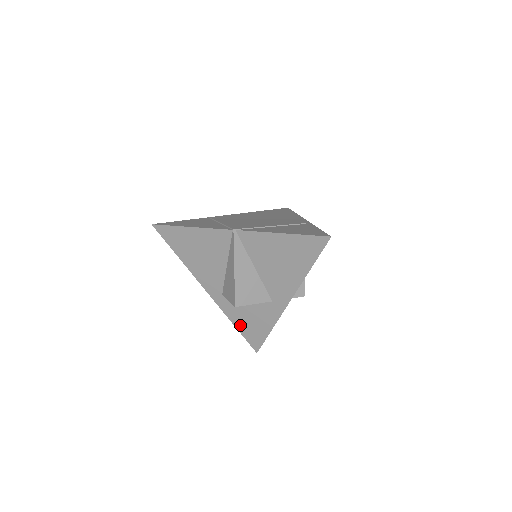
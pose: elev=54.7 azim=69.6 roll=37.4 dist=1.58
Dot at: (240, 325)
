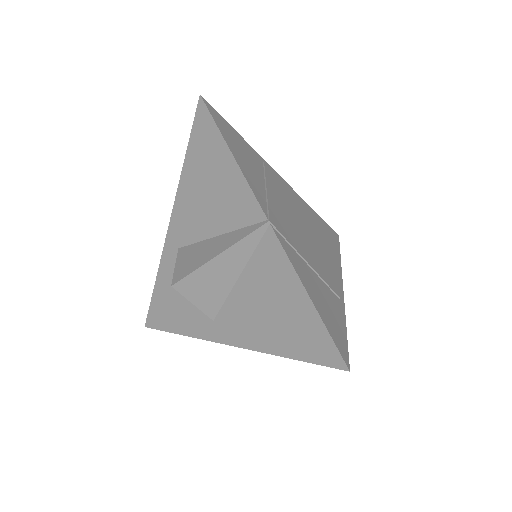
Dot at: (160, 290)
